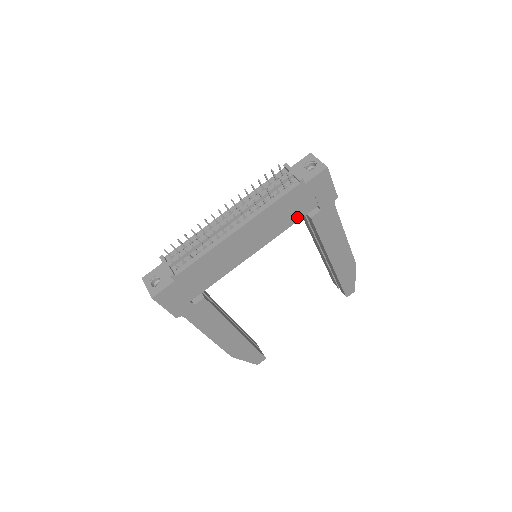
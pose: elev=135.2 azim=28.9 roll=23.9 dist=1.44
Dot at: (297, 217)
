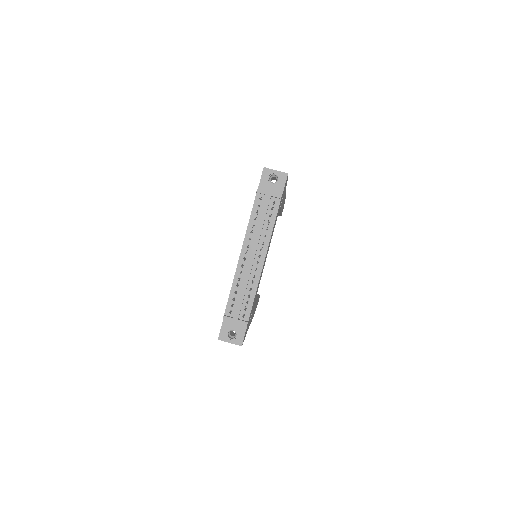
Dot at: (277, 216)
